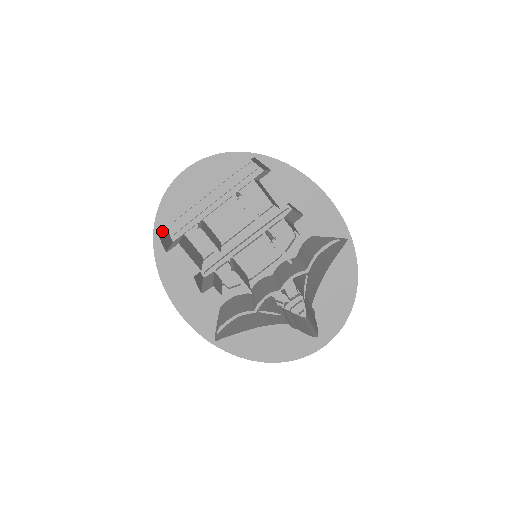
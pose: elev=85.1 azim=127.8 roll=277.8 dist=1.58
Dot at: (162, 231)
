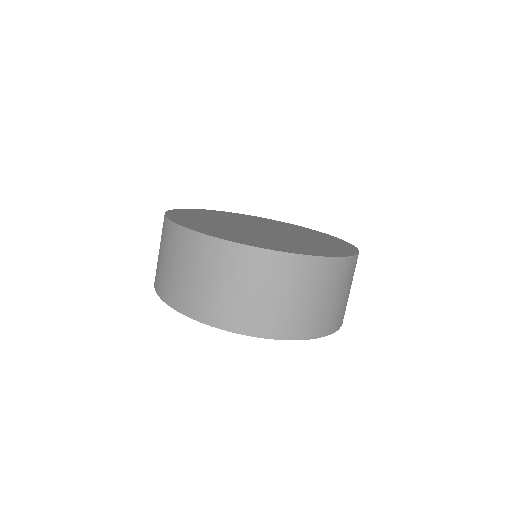
Dot at: occluded
